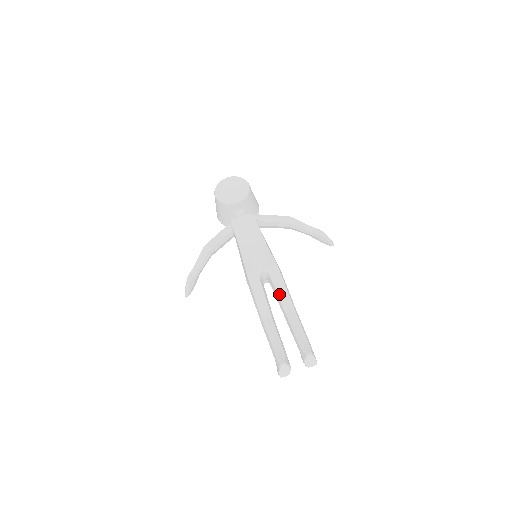
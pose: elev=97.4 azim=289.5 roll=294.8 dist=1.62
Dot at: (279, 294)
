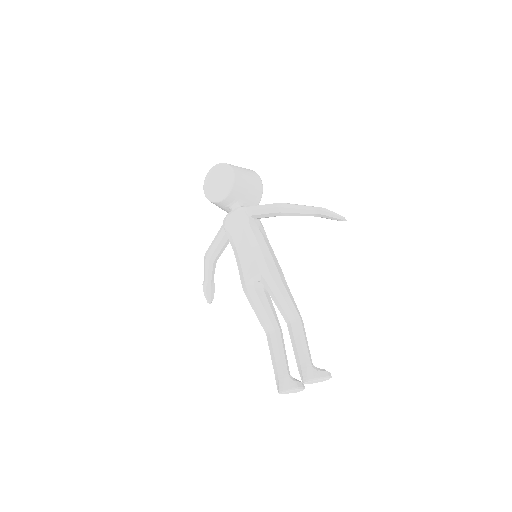
Dot at: (277, 305)
